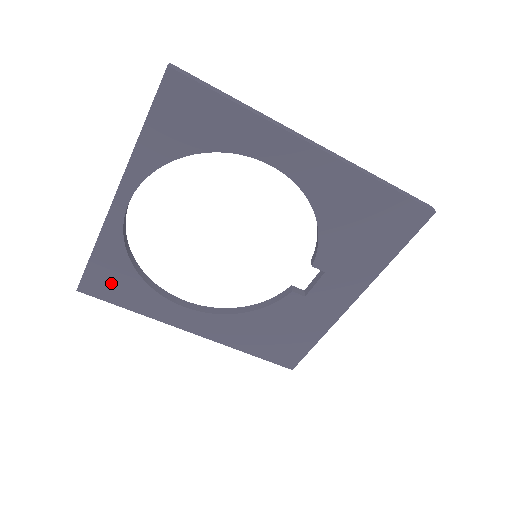
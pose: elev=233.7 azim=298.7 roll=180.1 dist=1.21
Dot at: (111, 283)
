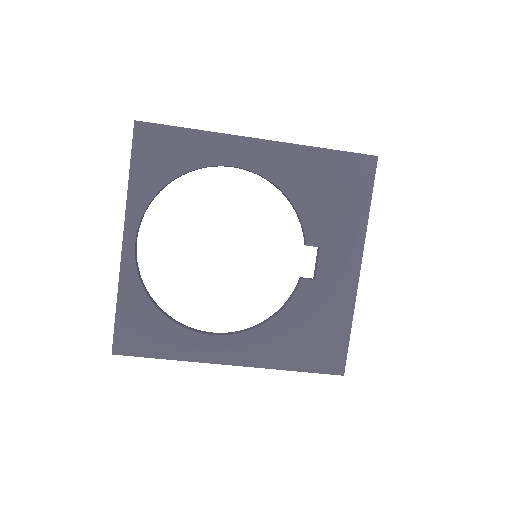
Dot at: (140, 333)
